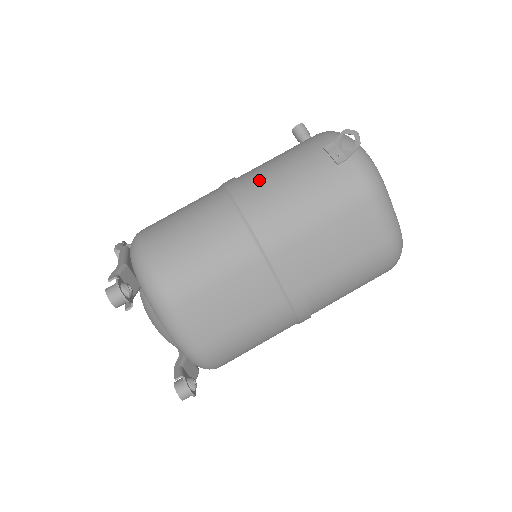
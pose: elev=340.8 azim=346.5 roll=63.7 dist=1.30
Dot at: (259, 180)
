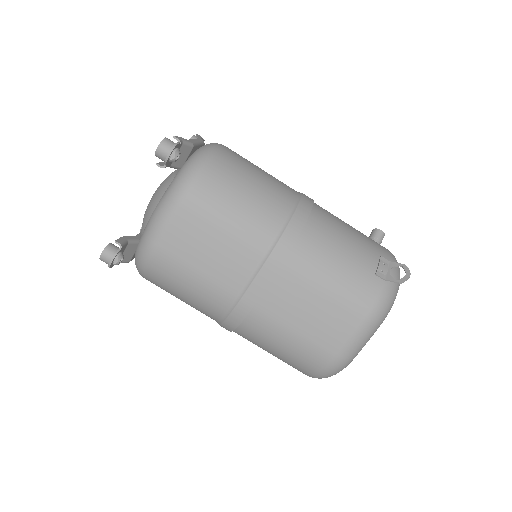
Dot at: (325, 218)
